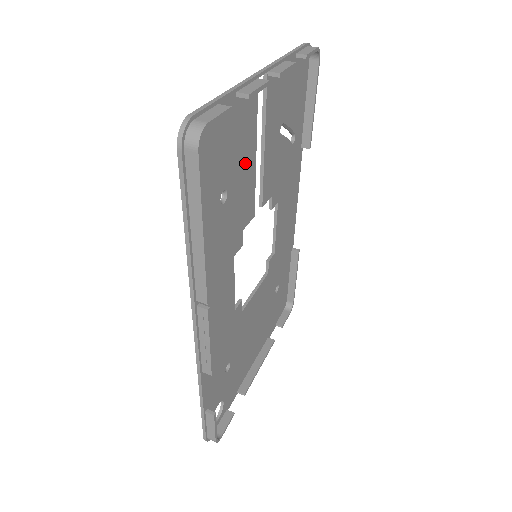
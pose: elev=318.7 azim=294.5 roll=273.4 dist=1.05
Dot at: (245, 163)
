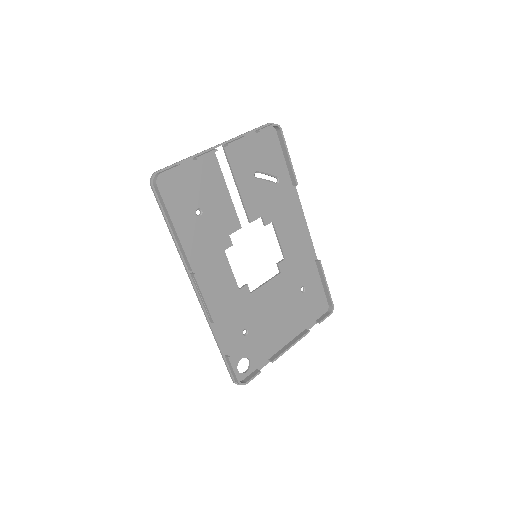
Dot at: (217, 195)
